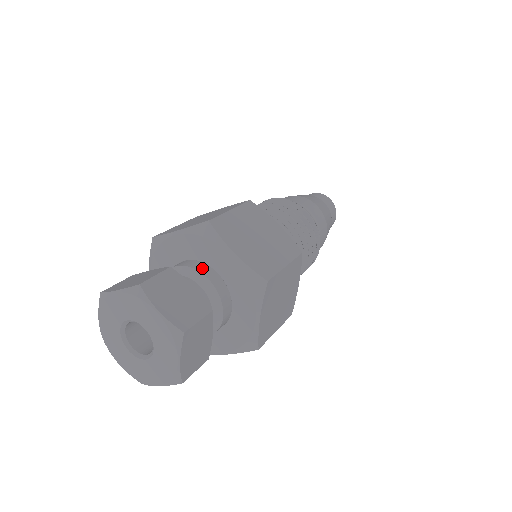
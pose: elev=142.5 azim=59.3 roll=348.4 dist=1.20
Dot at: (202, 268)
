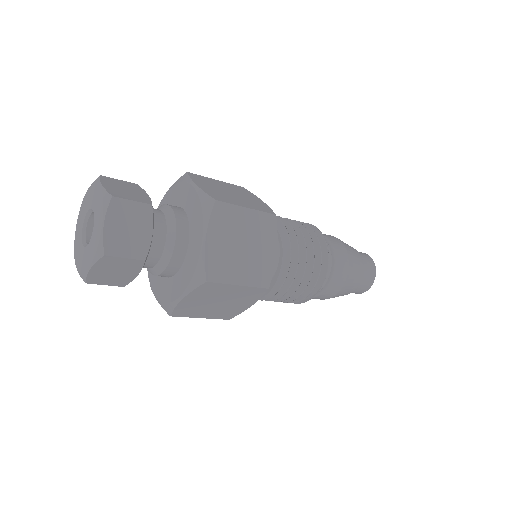
Dot at: occluded
